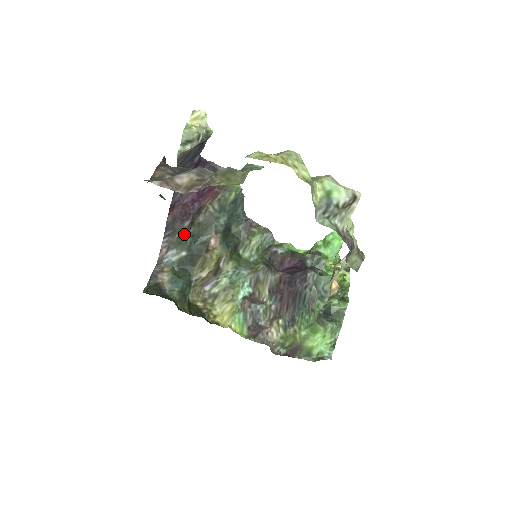
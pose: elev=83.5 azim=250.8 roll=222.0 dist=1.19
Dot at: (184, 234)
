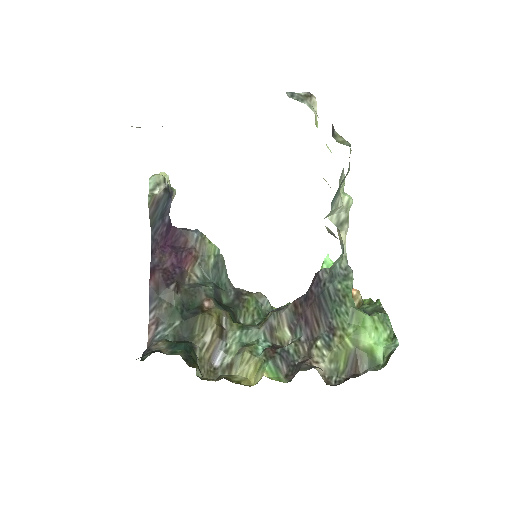
Dot at: (172, 301)
